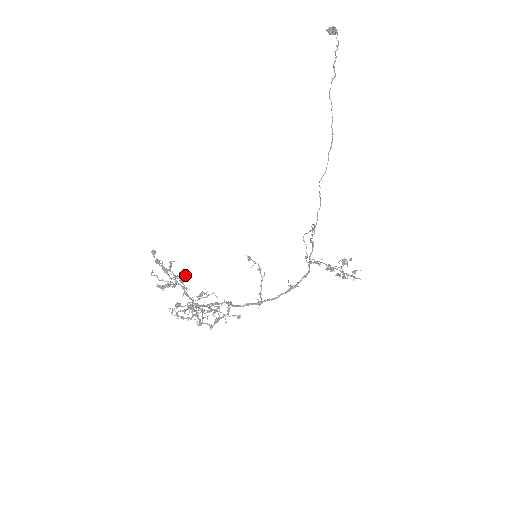
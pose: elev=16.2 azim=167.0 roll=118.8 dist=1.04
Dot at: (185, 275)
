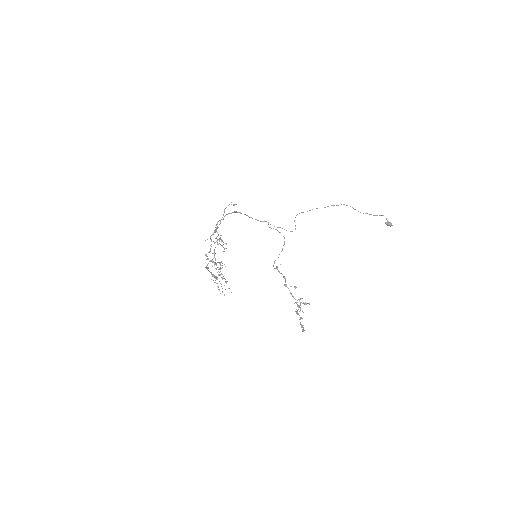
Dot at: occluded
